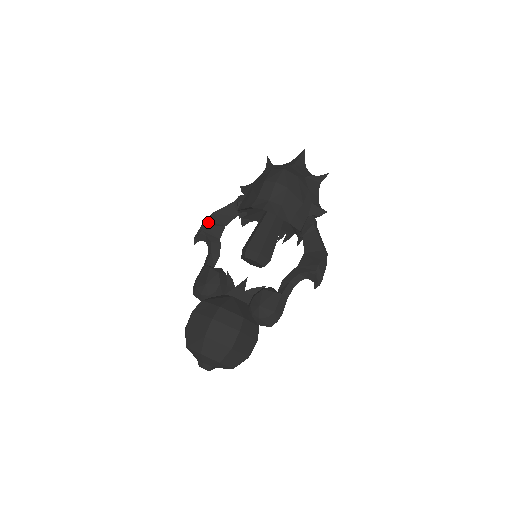
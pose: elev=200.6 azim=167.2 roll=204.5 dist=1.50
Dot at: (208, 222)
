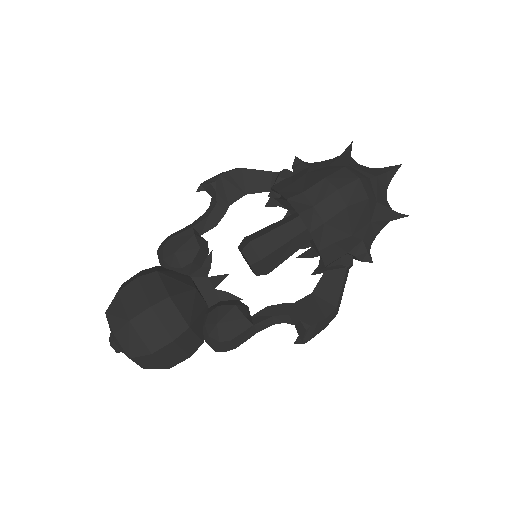
Dot at: (229, 176)
